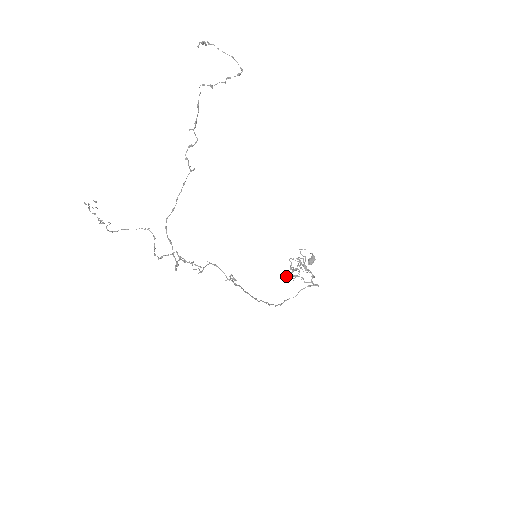
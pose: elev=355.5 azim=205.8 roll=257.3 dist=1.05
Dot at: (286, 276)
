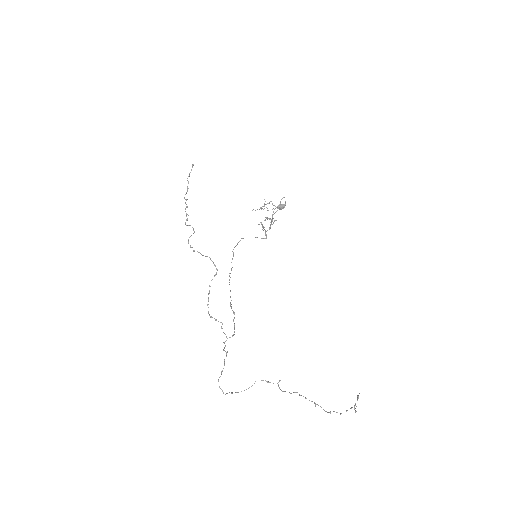
Dot at: (257, 209)
